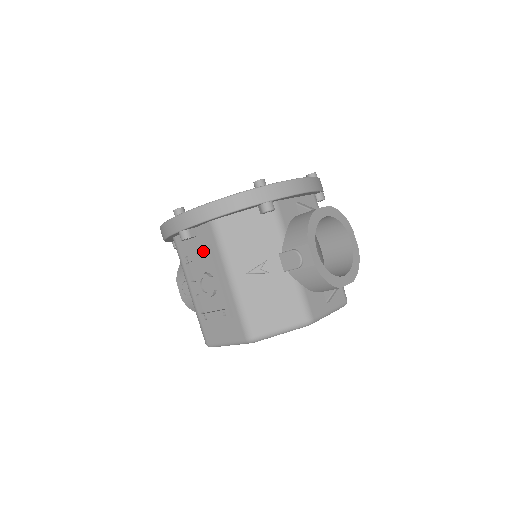
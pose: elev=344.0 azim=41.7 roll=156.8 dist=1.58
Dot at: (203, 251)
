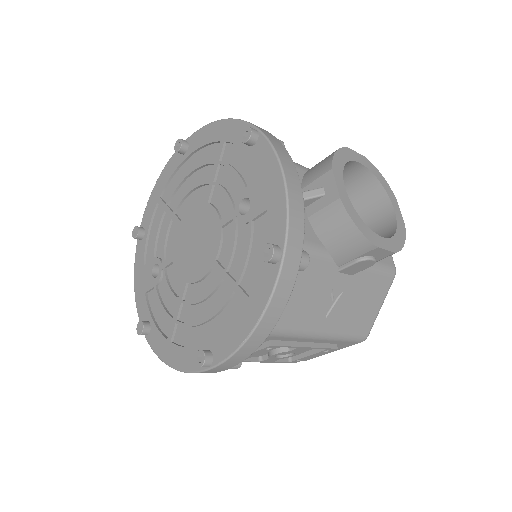
Dot at: (265, 350)
